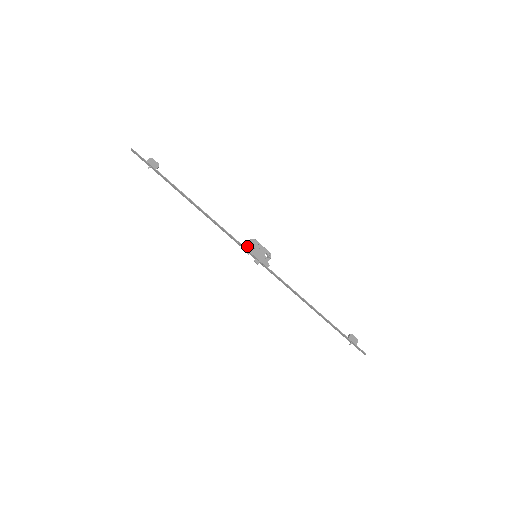
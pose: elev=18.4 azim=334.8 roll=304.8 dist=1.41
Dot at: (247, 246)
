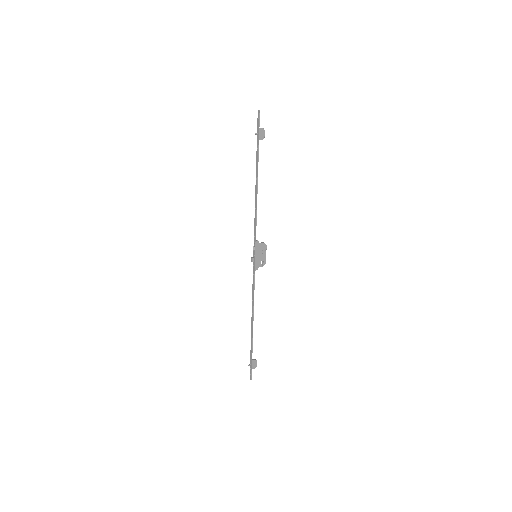
Dot at: (258, 245)
